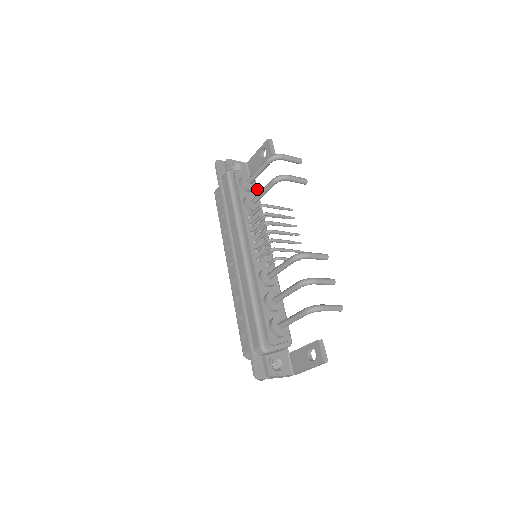
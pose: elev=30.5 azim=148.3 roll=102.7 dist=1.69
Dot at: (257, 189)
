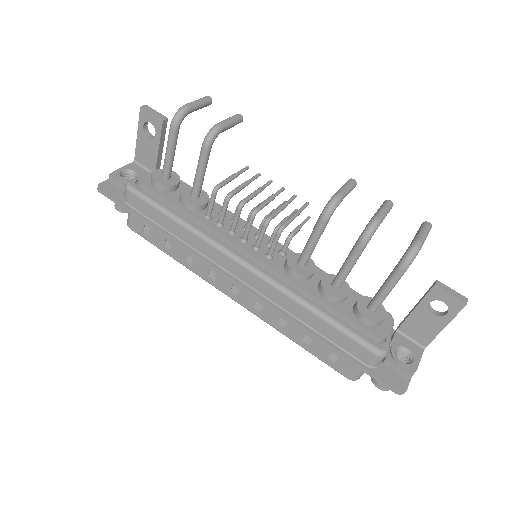
Dot at: occluded
